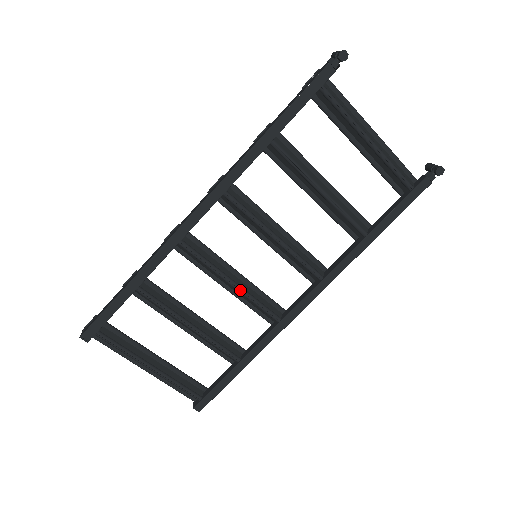
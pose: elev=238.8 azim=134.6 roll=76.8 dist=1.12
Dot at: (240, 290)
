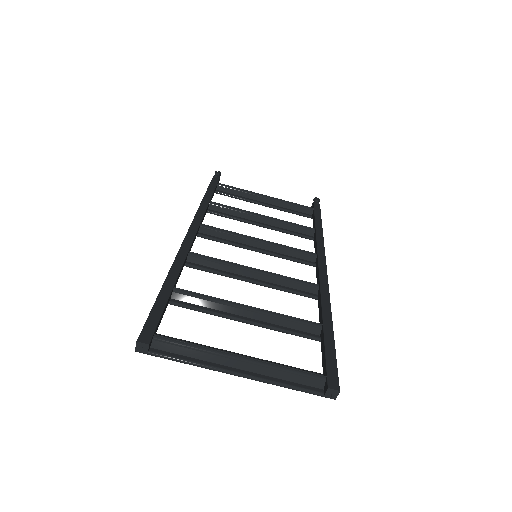
Dot at: (265, 271)
